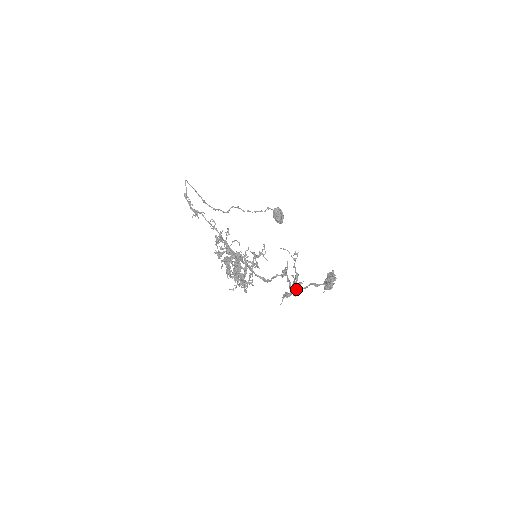
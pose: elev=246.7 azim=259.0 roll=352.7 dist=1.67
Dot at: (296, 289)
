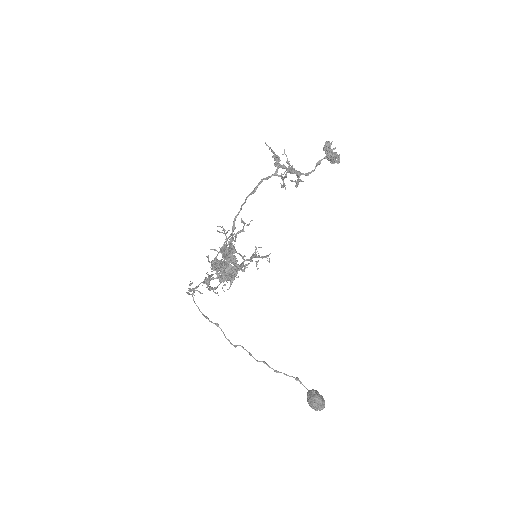
Dot at: (293, 171)
